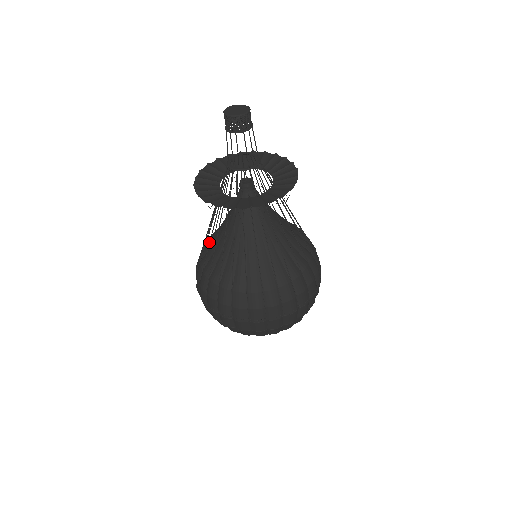
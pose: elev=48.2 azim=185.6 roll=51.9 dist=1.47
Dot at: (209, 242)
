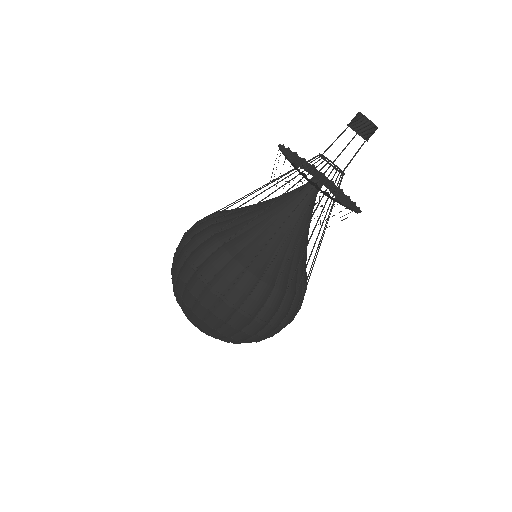
Dot at: (252, 219)
